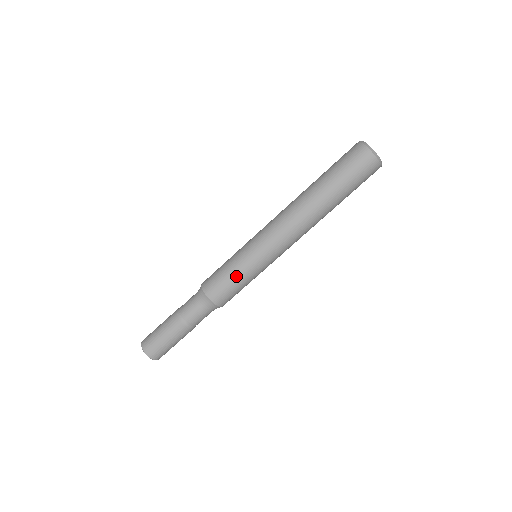
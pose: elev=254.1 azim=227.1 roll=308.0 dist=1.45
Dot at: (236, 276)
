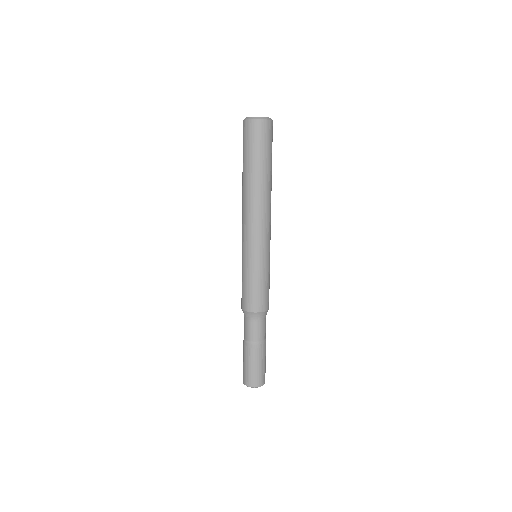
Dot at: (266, 280)
